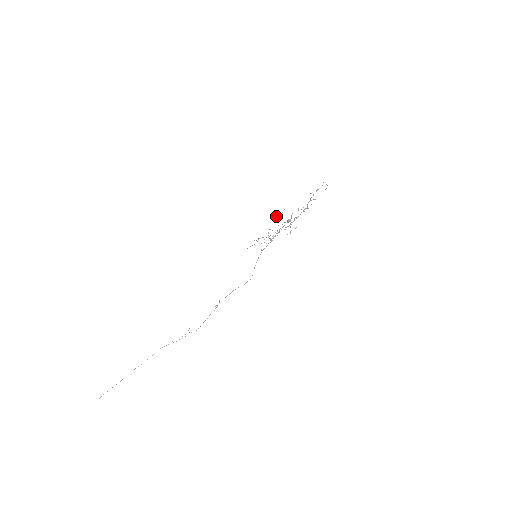
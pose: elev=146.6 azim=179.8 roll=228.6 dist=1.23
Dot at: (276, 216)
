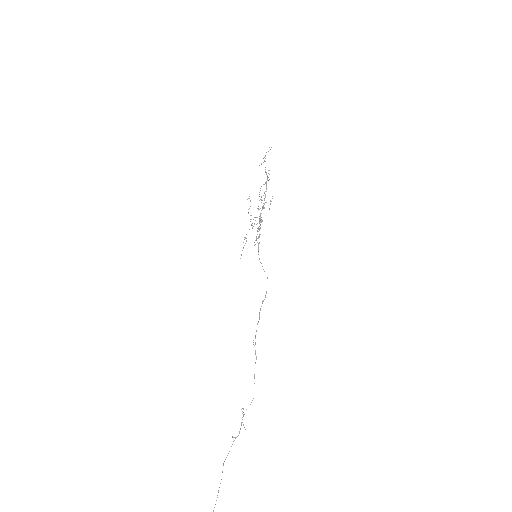
Dot at: occluded
